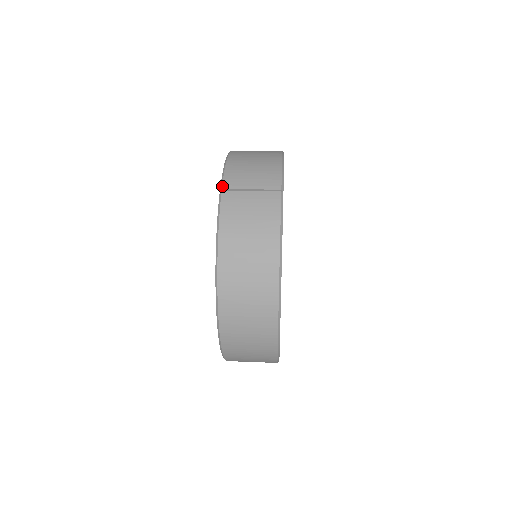
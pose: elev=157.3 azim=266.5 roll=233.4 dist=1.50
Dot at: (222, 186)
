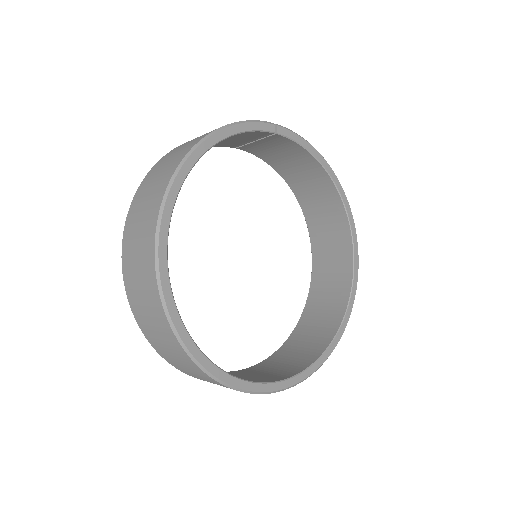
Dot at: occluded
